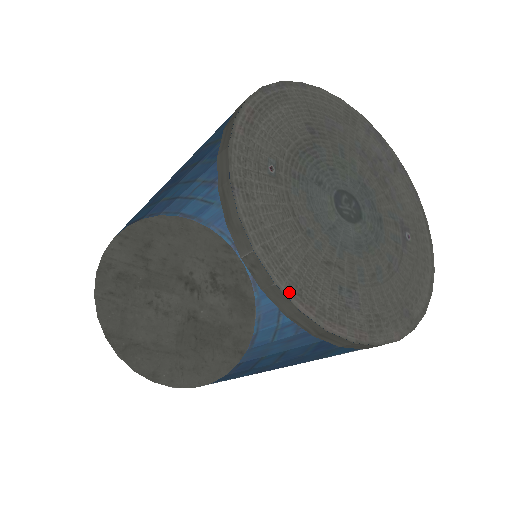
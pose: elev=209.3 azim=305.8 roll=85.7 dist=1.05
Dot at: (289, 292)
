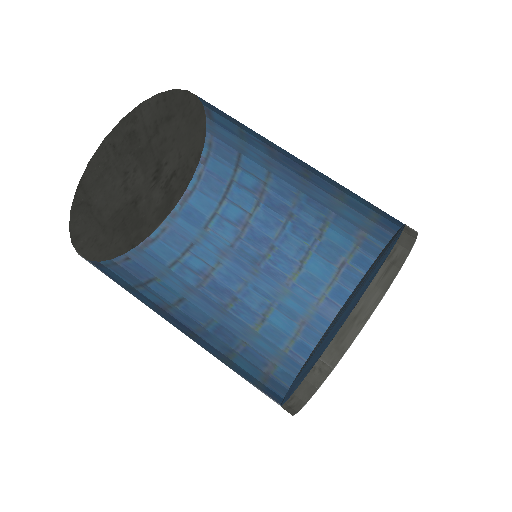
Dot at: (315, 392)
